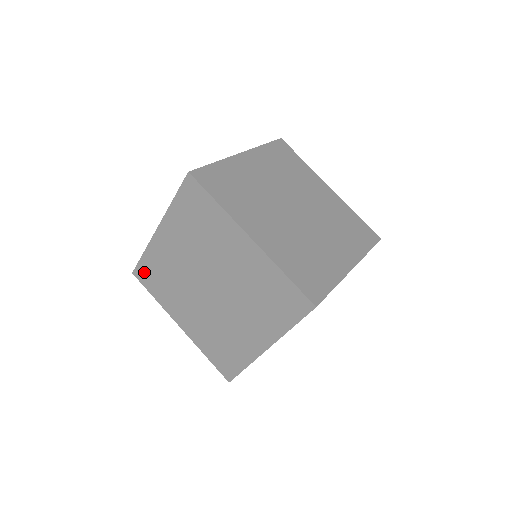
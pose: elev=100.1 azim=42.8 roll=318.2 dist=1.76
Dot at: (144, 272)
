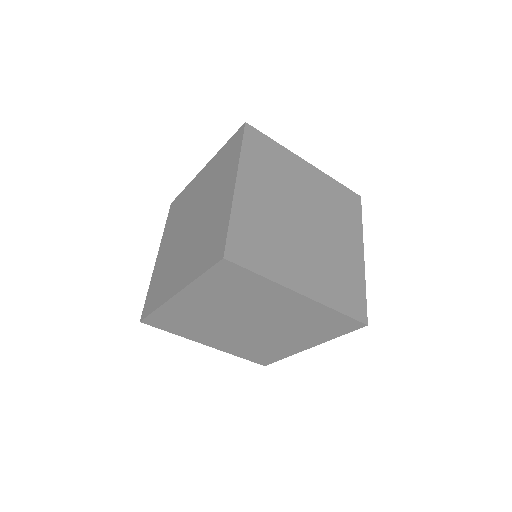
Dot at: (158, 320)
